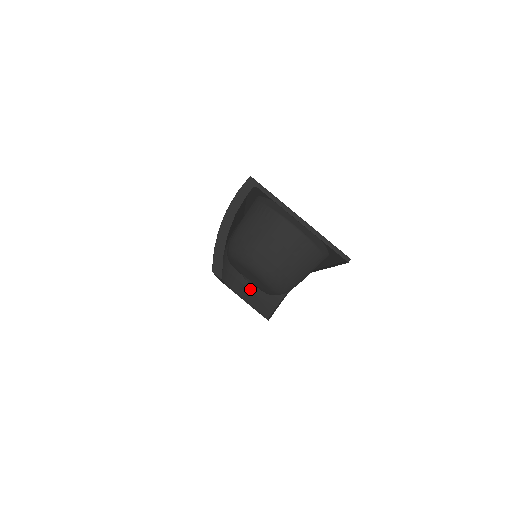
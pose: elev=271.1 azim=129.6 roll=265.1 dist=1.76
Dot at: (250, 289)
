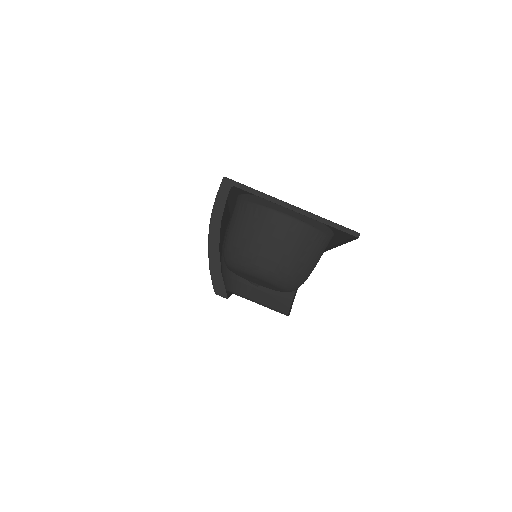
Dot at: (260, 289)
